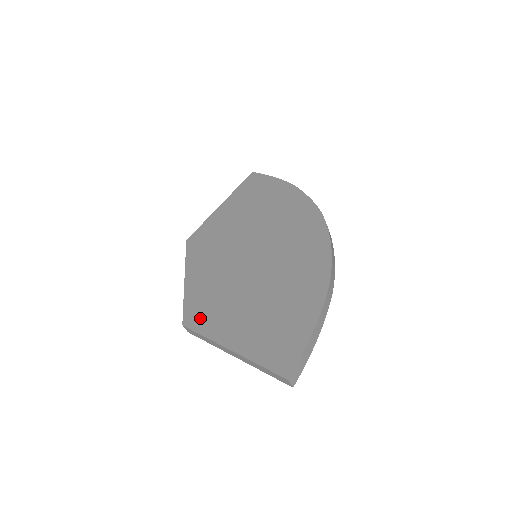
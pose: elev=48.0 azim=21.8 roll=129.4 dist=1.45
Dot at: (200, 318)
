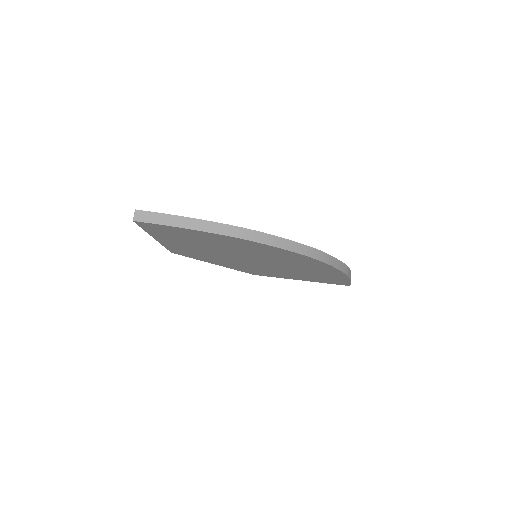
Dot at: occluded
